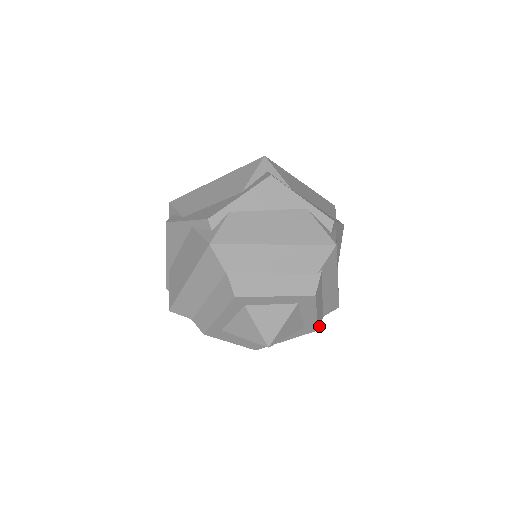
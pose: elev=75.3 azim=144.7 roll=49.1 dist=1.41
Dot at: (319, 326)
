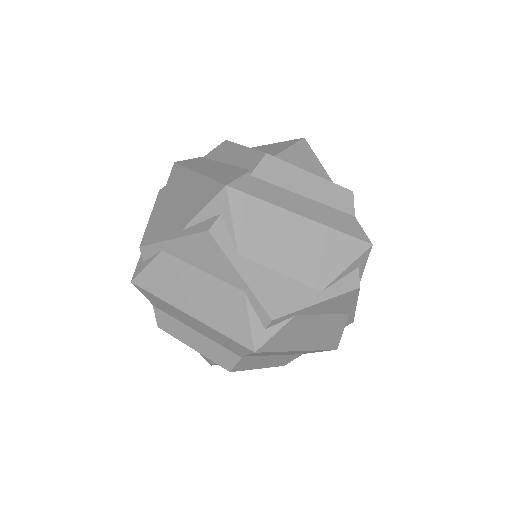
Dot at: occluded
